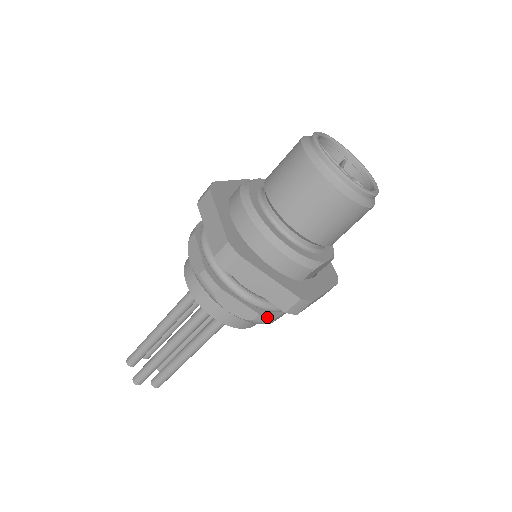
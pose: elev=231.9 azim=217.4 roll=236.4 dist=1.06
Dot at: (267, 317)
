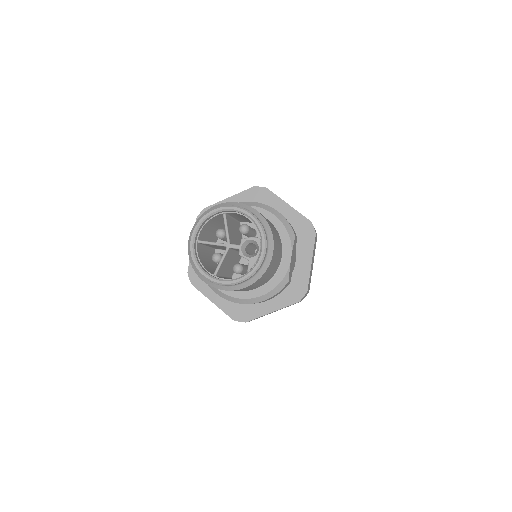
Dot at: occluded
